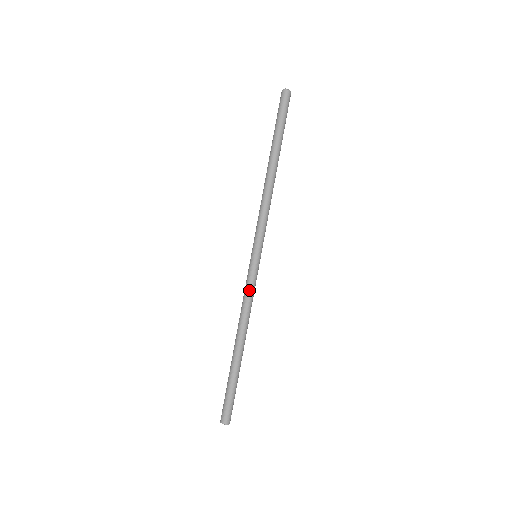
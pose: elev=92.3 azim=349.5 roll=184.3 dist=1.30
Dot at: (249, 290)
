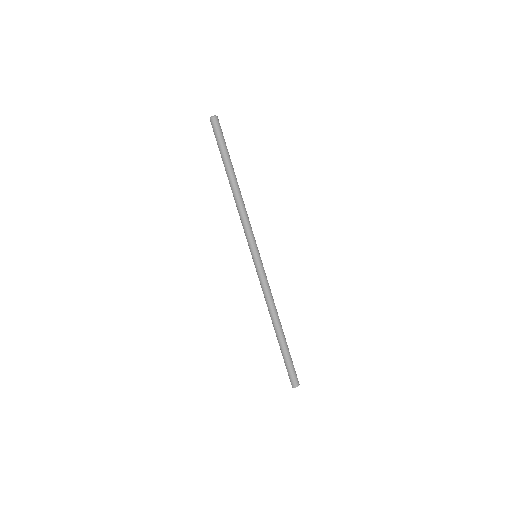
Dot at: (261, 285)
